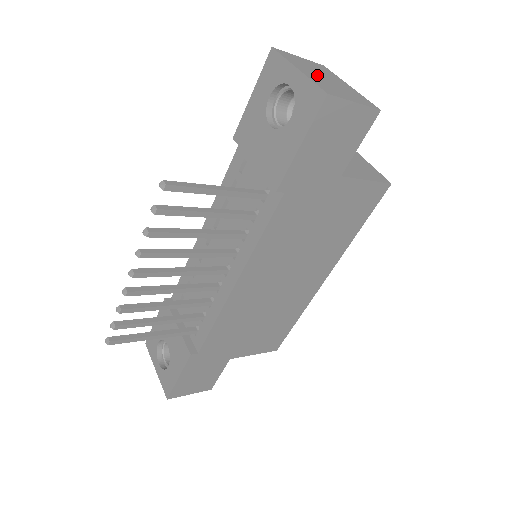
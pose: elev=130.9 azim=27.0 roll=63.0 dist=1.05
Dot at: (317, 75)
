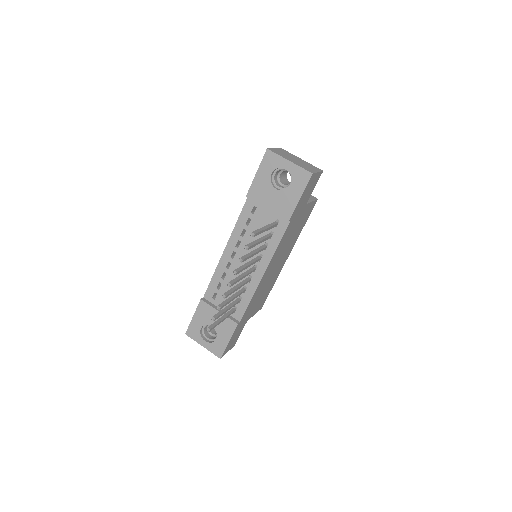
Dot at: (294, 160)
